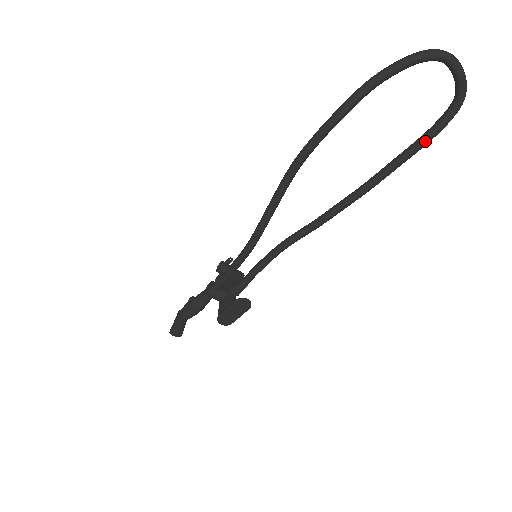
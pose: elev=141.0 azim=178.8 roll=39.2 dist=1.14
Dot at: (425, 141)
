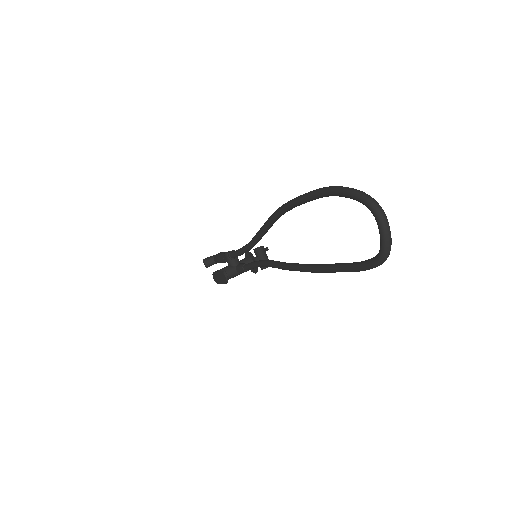
Dot at: (352, 268)
